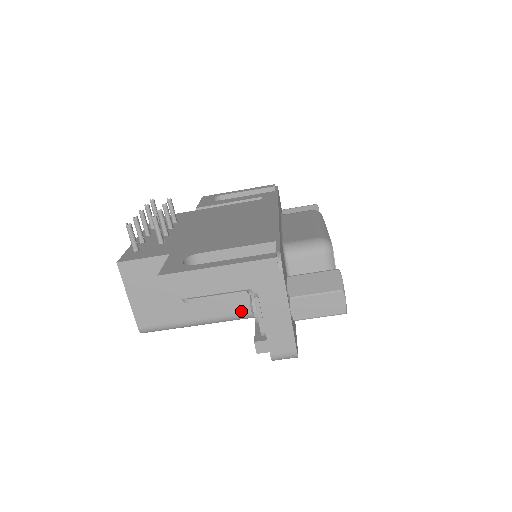
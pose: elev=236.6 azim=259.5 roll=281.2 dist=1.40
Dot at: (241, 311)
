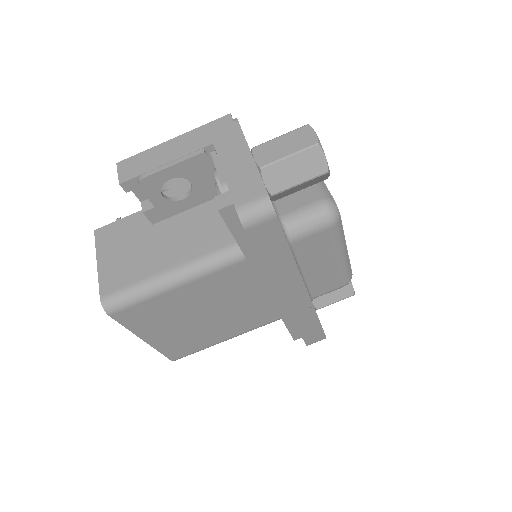
Dot at: (220, 245)
